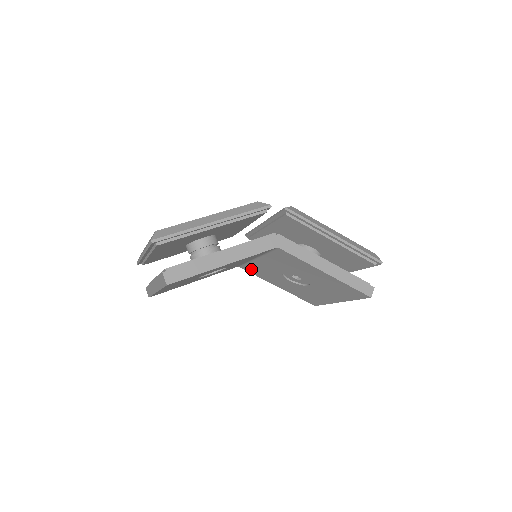
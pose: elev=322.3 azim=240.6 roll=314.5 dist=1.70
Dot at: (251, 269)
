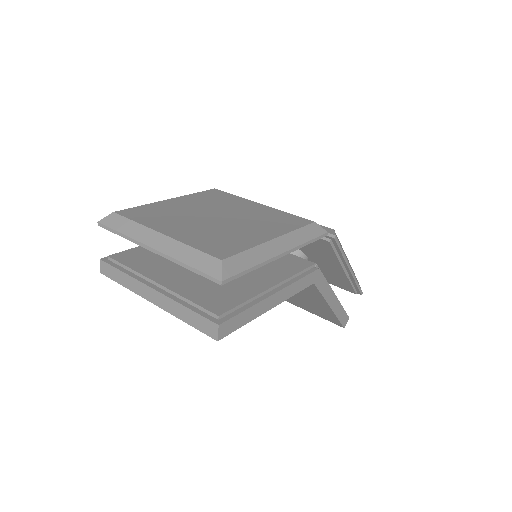
Dot at: occluded
